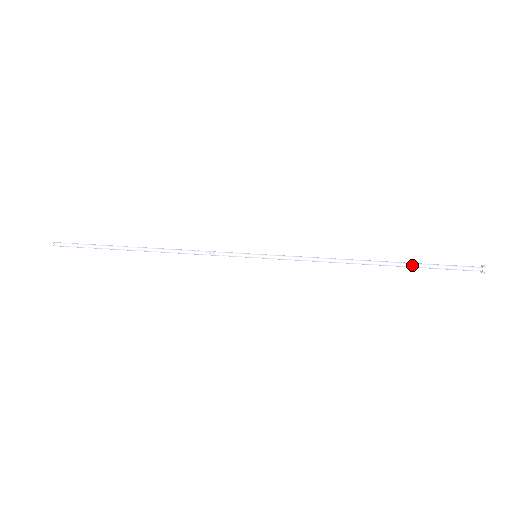
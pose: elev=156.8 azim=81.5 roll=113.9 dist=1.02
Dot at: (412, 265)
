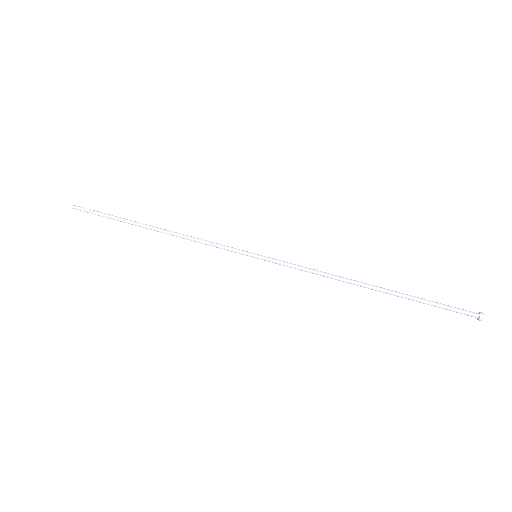
Dot at: (408, 296)
